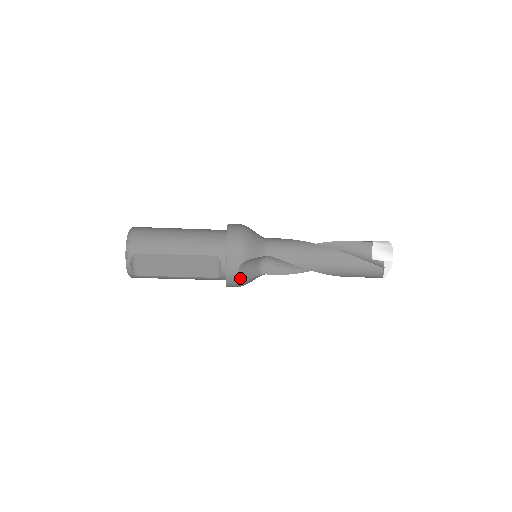
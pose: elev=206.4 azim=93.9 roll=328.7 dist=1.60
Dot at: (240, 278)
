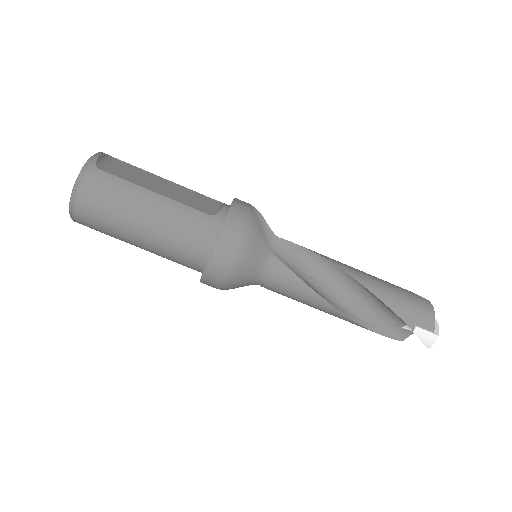
Dot at: (249, 214)
